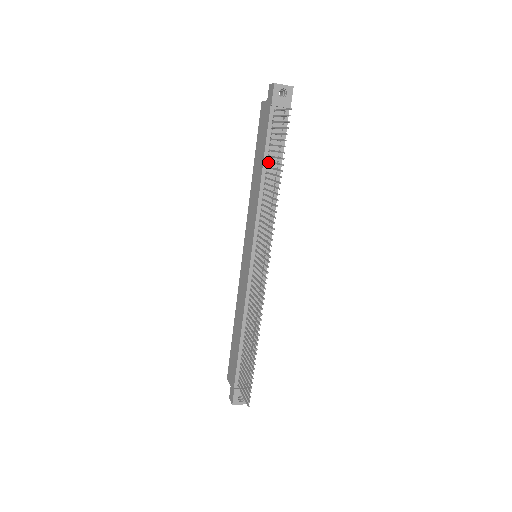
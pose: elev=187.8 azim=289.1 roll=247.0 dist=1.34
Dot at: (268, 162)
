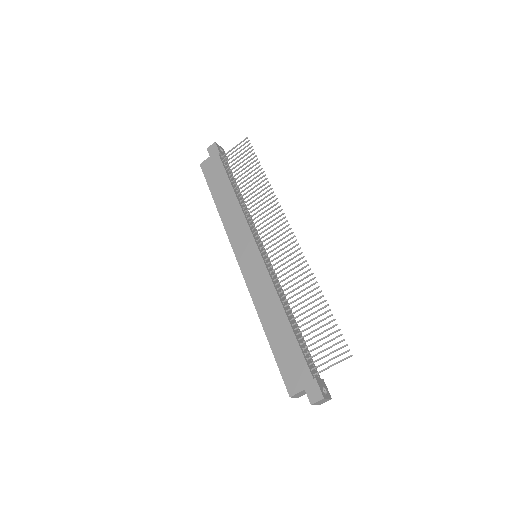
Dot at: (233, 186)
